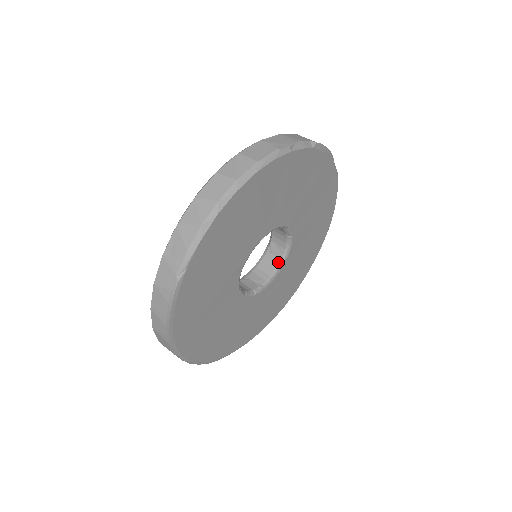
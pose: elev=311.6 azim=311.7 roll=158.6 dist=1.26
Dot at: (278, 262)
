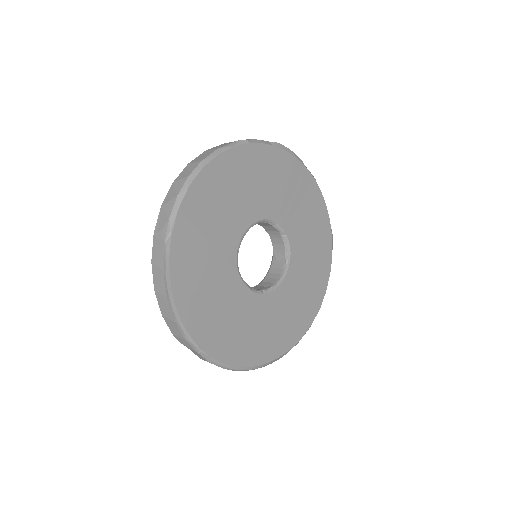
Dot at: (283, 265)
